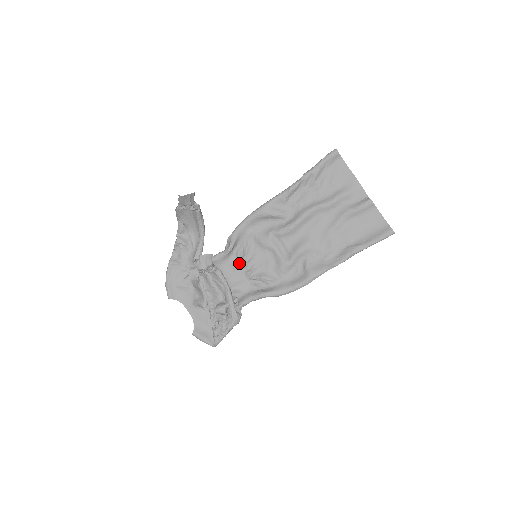
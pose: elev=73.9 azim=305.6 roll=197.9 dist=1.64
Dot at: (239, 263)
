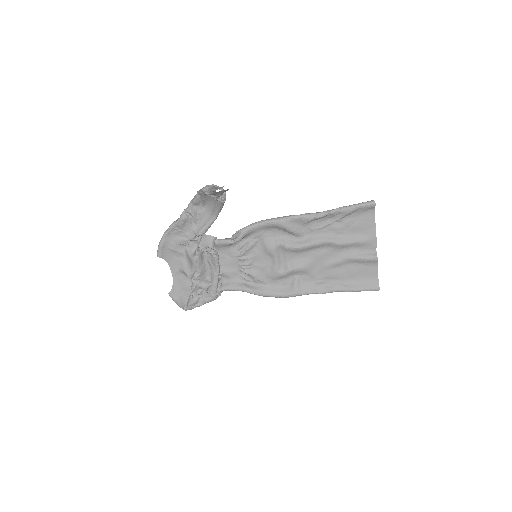
Dot at: (238, 254)
